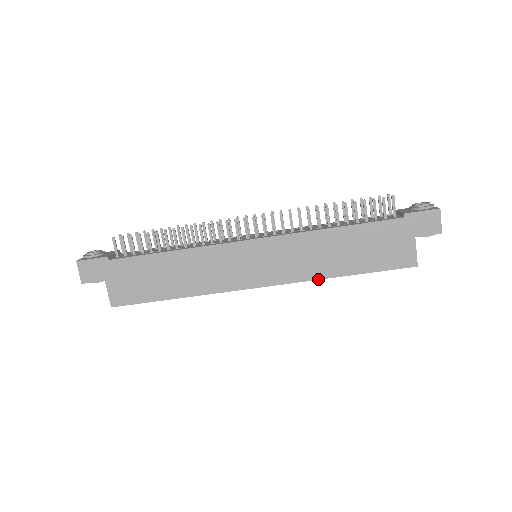
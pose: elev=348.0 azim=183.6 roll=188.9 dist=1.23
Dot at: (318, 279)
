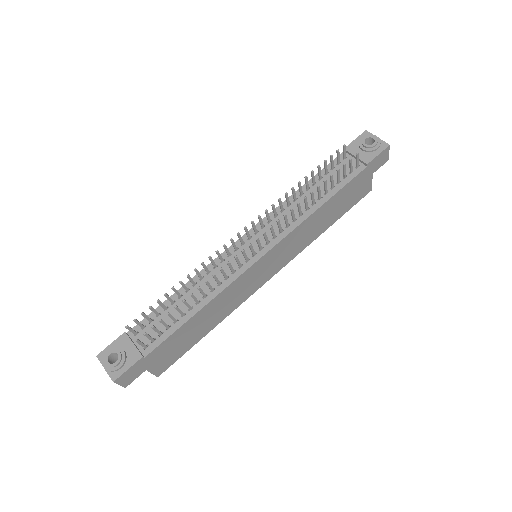
Dot at: occluded
